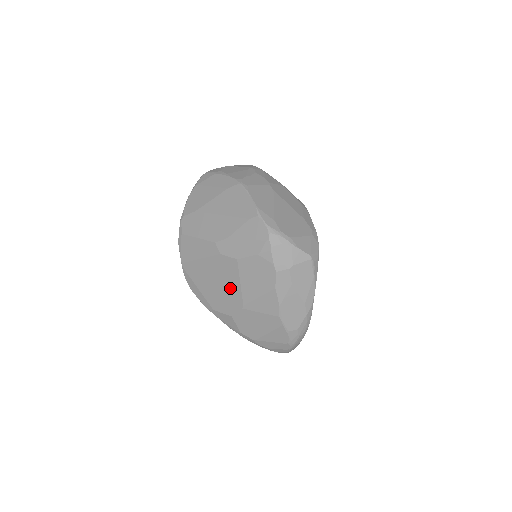
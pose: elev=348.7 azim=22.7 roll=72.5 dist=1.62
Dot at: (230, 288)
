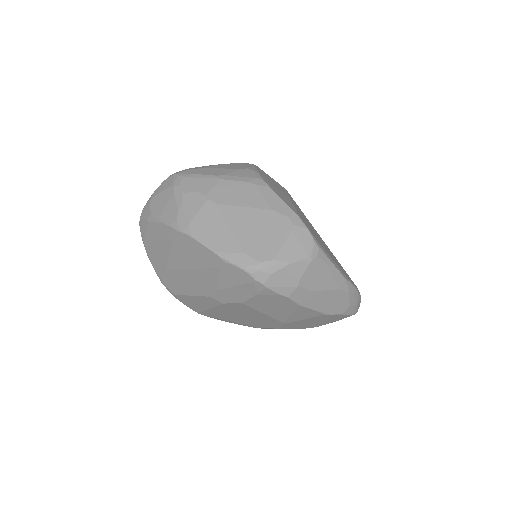
Dot at: (258, 317)
